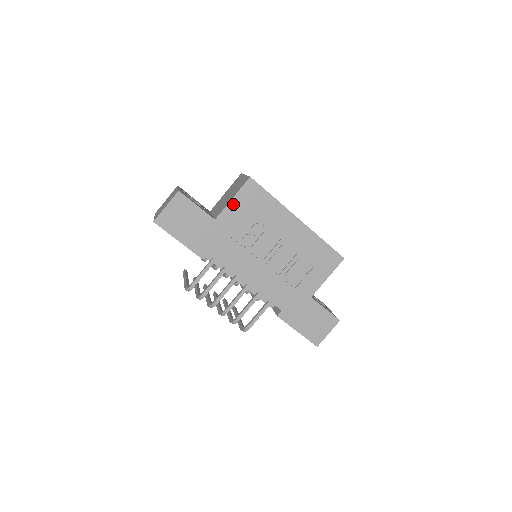
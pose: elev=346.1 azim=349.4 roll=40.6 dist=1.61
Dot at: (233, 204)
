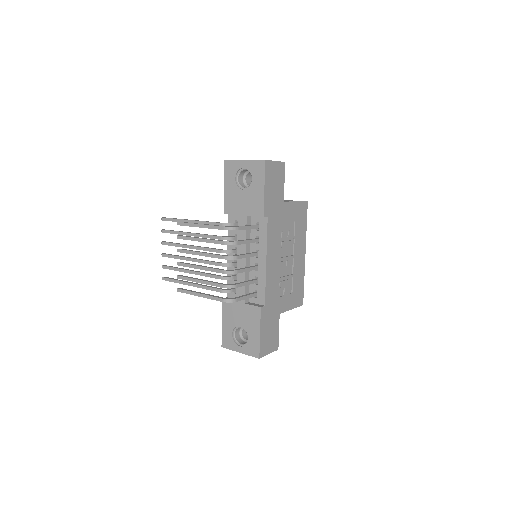
Dot at: (294, 205)
